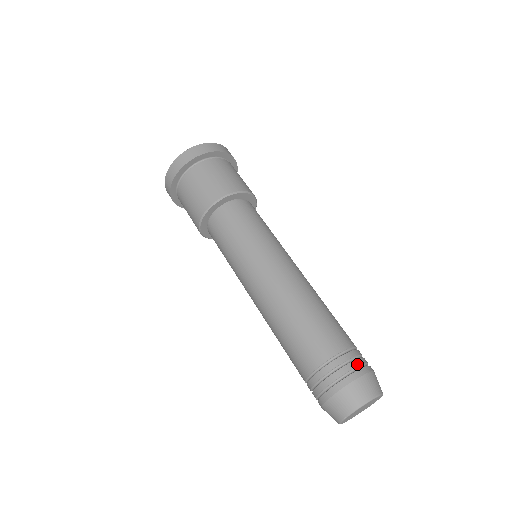
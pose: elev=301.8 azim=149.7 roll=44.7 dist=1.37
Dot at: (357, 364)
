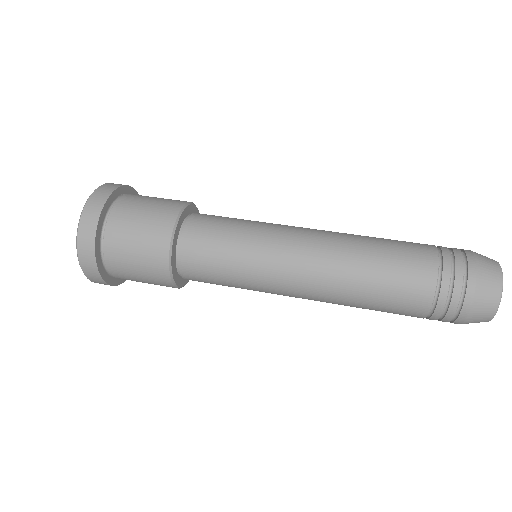
Dot at: (461, 273)
